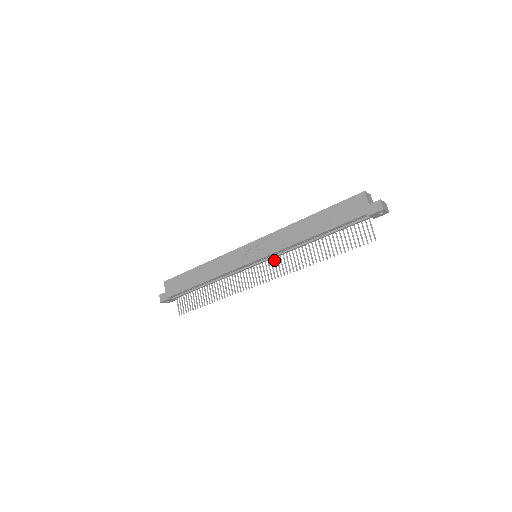
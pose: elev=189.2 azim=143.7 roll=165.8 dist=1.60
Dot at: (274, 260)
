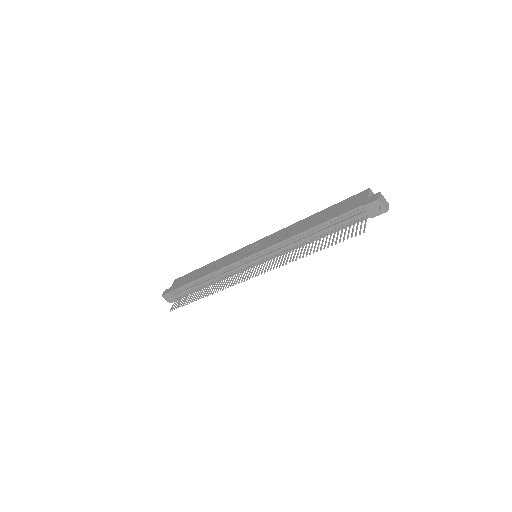
Dot at: (269, 259)
